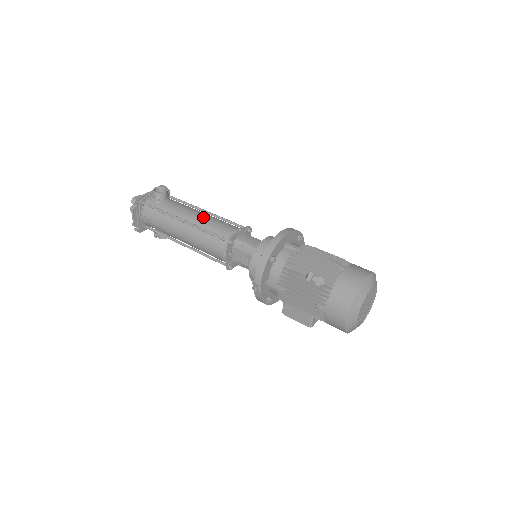
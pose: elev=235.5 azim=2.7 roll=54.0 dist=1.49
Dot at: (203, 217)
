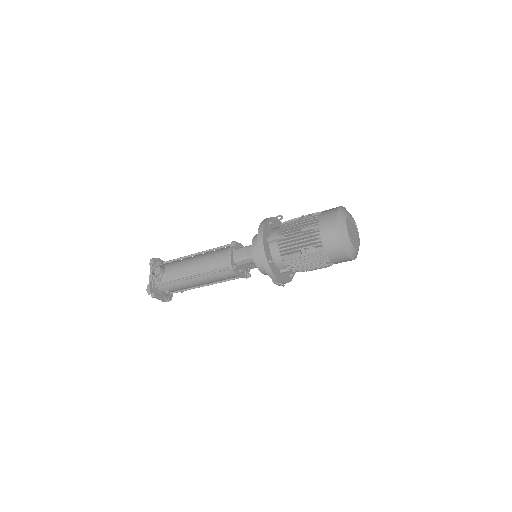
Dot at: (200, 263)
